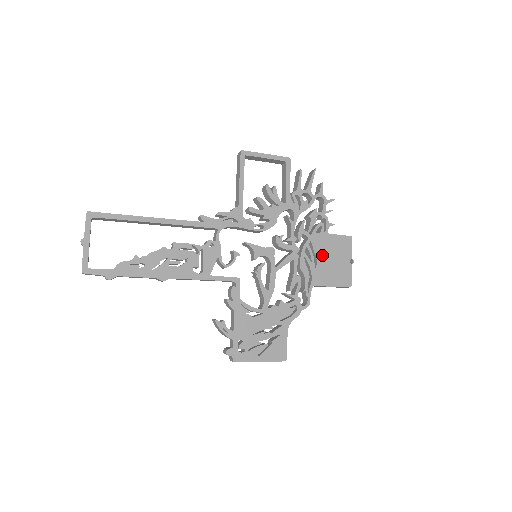
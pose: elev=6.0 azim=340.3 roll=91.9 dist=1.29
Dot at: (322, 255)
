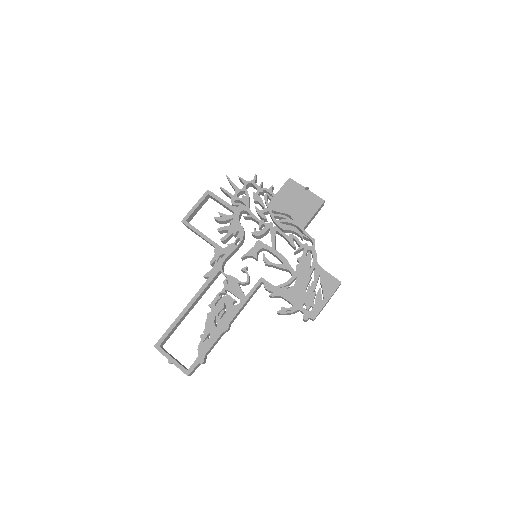
Dot at: (287, 208)
